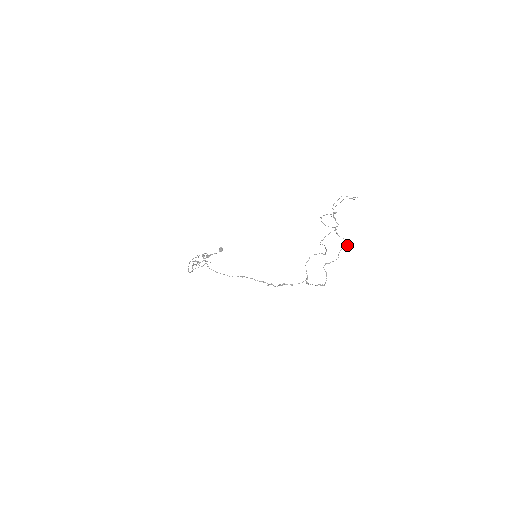
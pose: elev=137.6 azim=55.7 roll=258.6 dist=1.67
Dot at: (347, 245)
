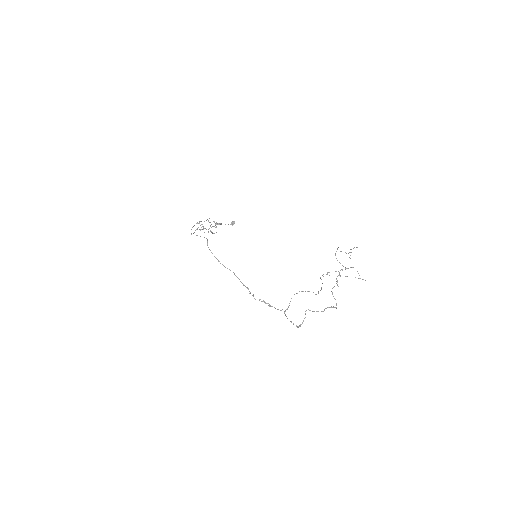
Dot at: (336, 307)
